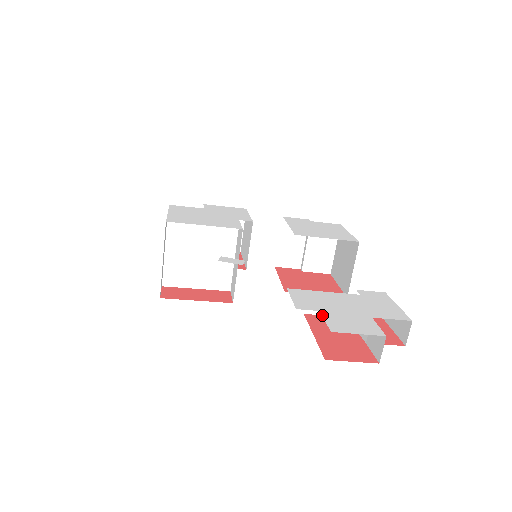
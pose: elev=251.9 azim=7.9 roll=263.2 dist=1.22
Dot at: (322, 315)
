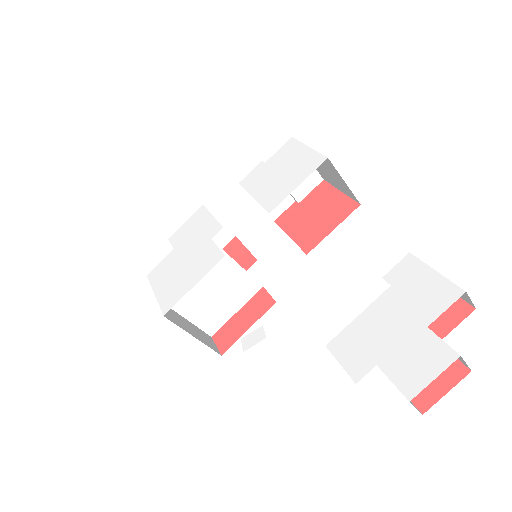
Dot at: occluded
